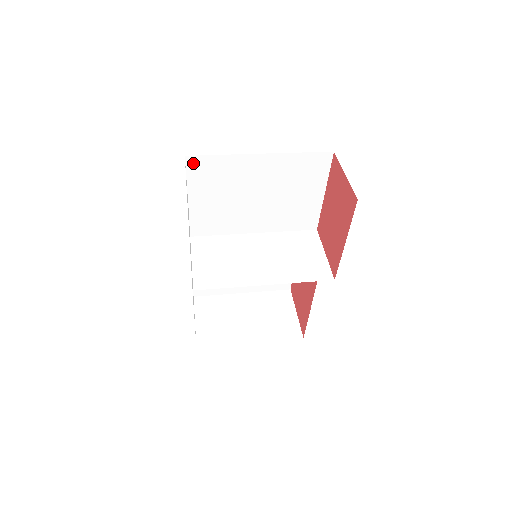
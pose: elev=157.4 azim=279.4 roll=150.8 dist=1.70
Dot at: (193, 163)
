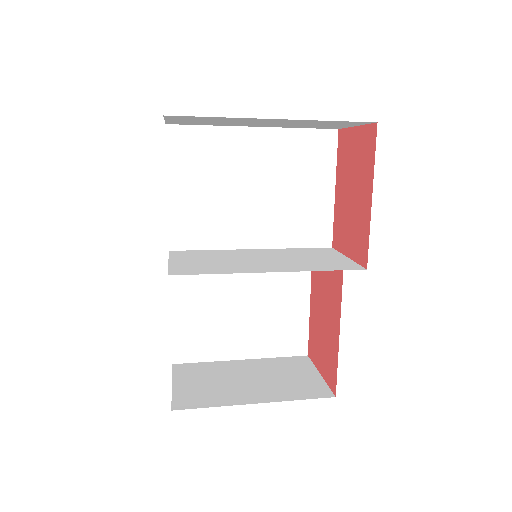
Dot at: (175, 135)
